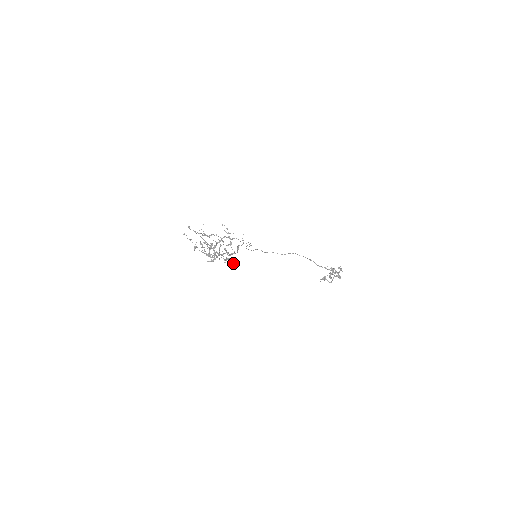
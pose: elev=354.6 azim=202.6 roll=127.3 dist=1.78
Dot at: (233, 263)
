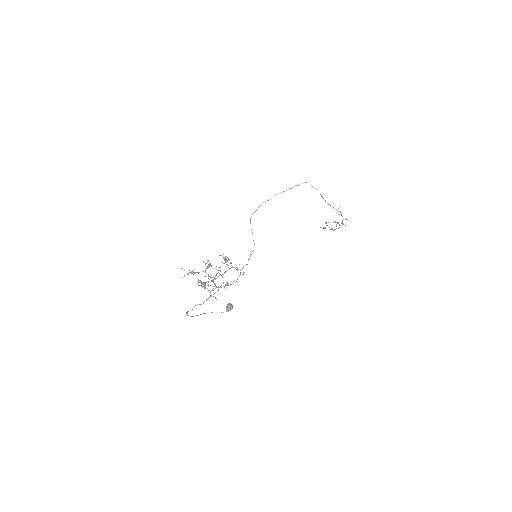
Dot at: (226, 310)
